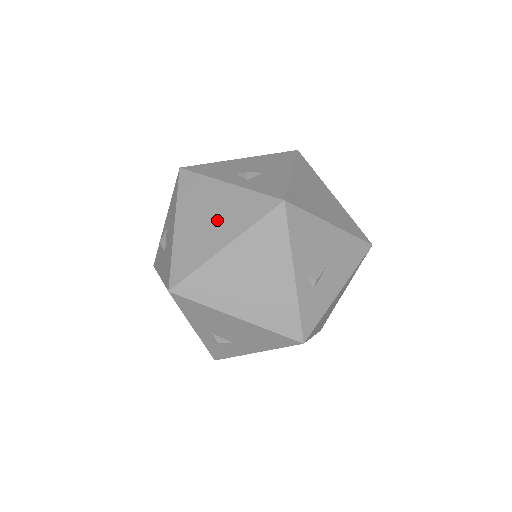
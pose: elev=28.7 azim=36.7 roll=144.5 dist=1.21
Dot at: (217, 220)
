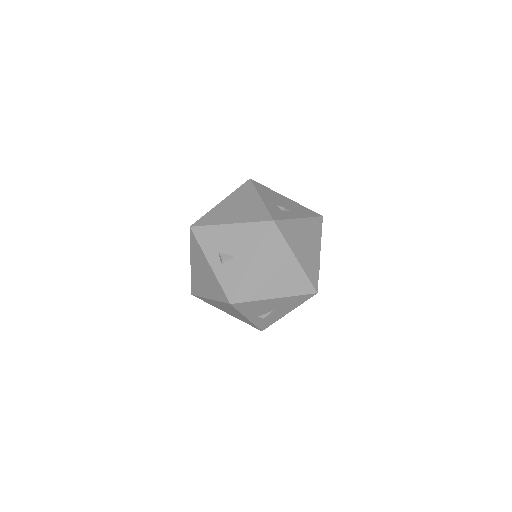
Dot at: (206, 281)
